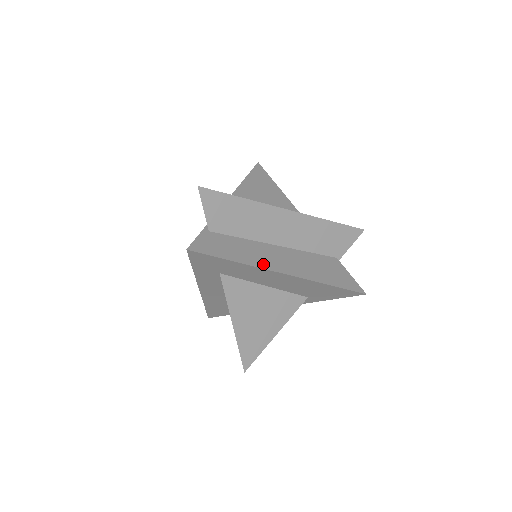
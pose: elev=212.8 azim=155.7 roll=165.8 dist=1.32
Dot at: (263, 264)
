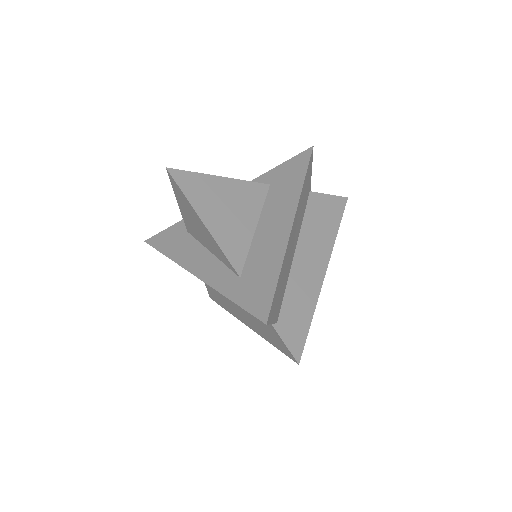
Dot at: (316, 287)
